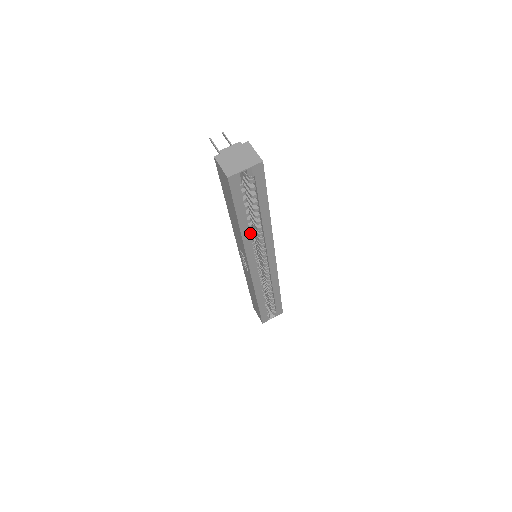
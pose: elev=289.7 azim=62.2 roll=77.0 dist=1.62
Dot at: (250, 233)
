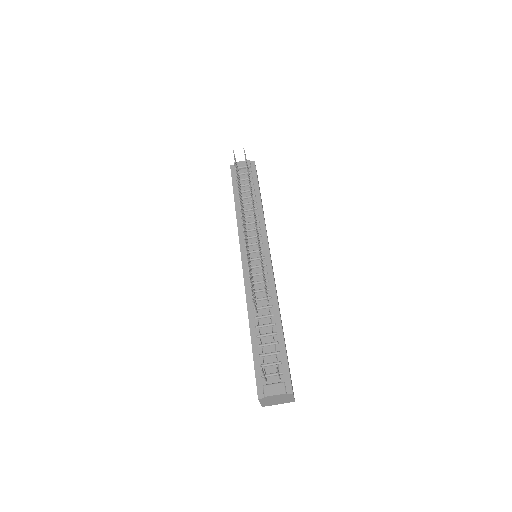
Dot at: occluded
